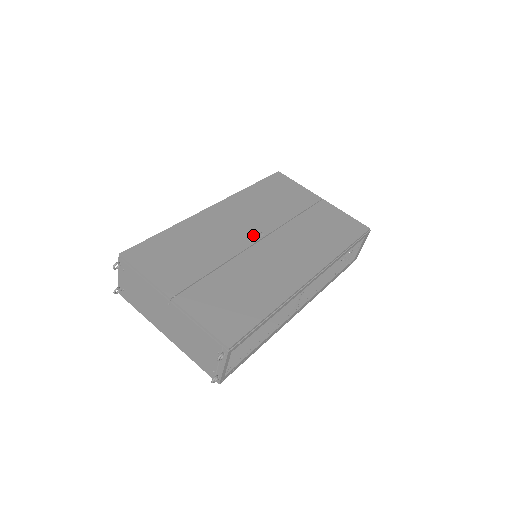
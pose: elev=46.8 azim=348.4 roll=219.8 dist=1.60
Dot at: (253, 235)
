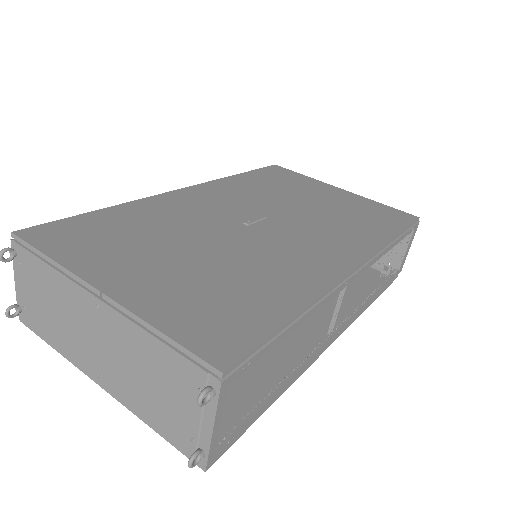
Dot at: (249, 218)
